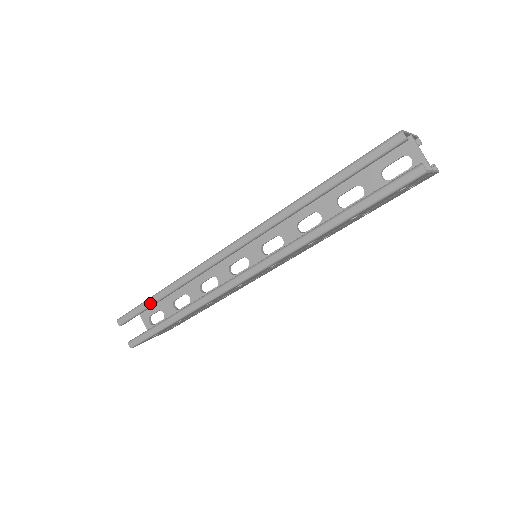
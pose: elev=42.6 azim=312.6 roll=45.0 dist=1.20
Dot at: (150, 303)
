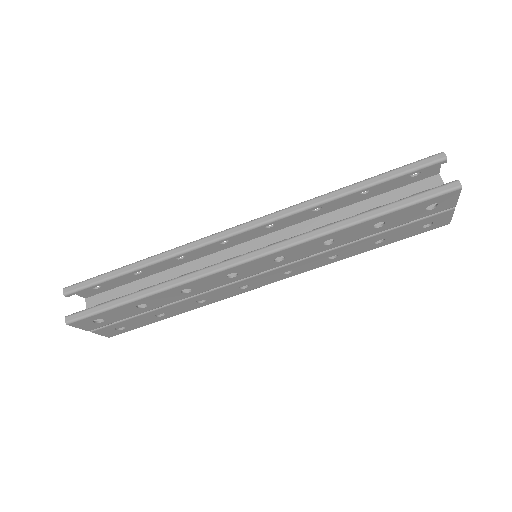
Dot at: (119, 272)
